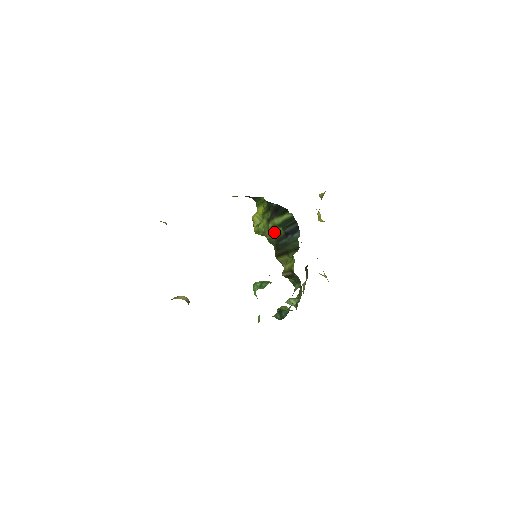
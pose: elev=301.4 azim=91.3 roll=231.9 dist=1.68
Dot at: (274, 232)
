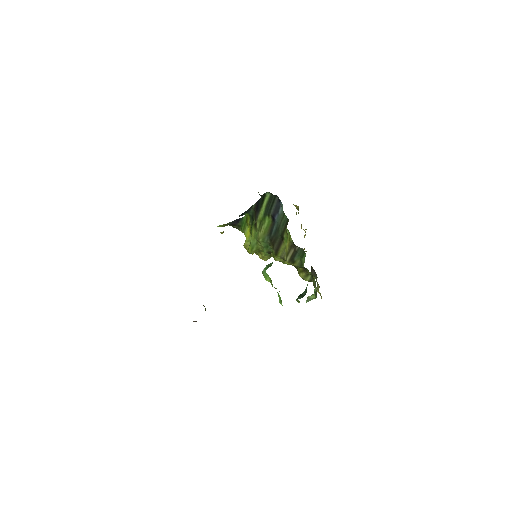
Dot at: (263, 228)
